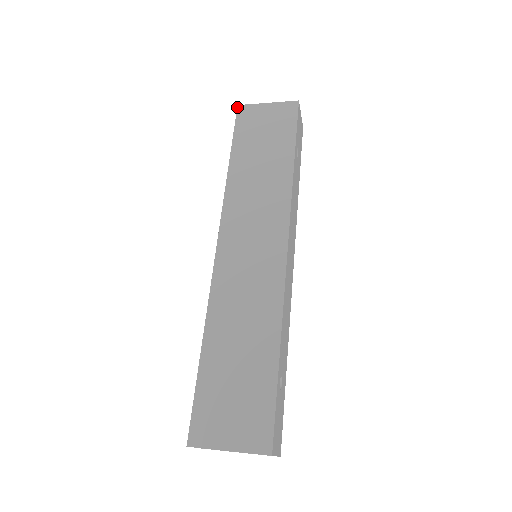
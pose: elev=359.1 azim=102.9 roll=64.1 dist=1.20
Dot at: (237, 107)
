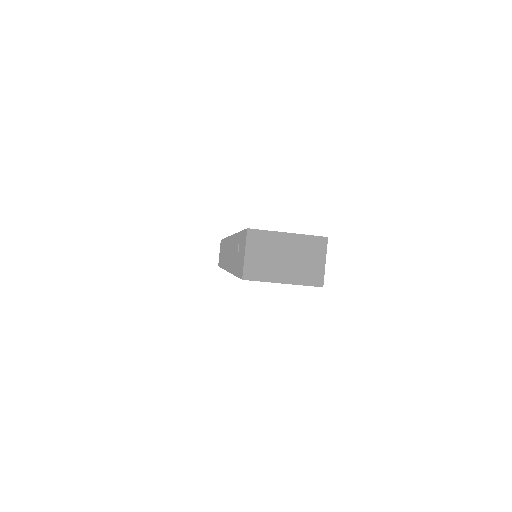
Dot at: occluded
